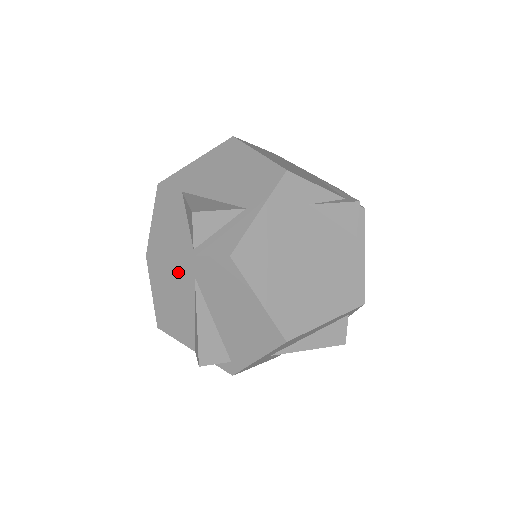
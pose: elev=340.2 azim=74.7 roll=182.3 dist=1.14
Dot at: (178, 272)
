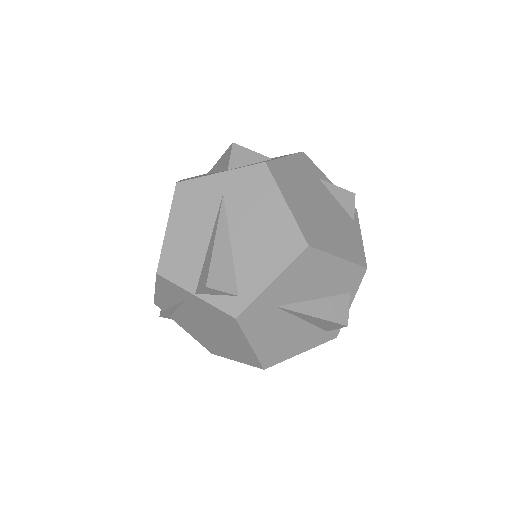
Dot at: (206, 192)
